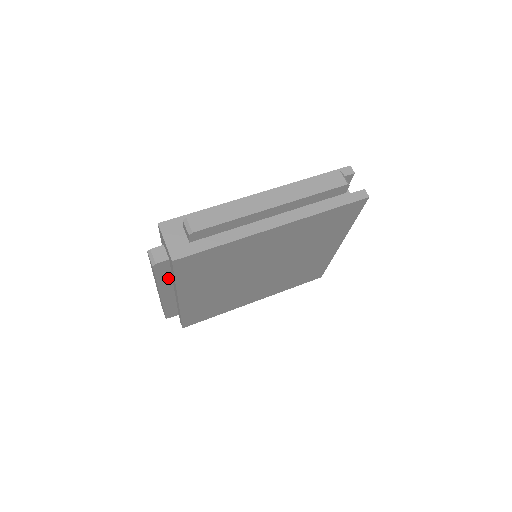
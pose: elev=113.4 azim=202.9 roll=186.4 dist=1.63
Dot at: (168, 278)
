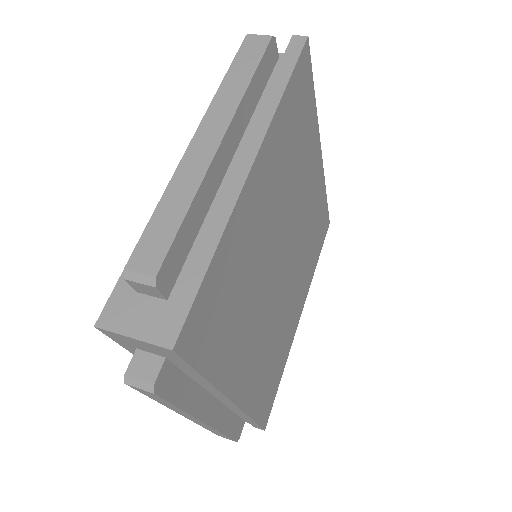
Dot at: (191, 388)
